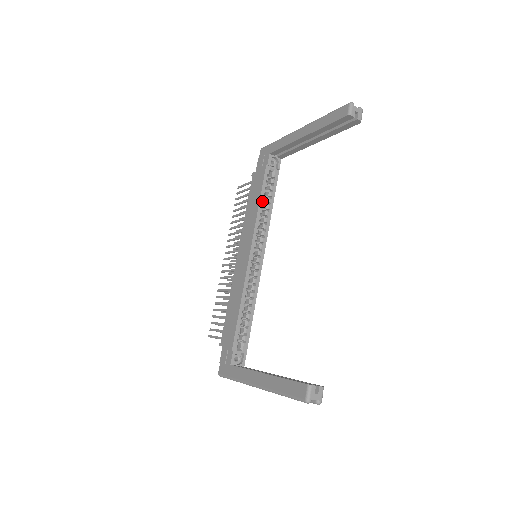
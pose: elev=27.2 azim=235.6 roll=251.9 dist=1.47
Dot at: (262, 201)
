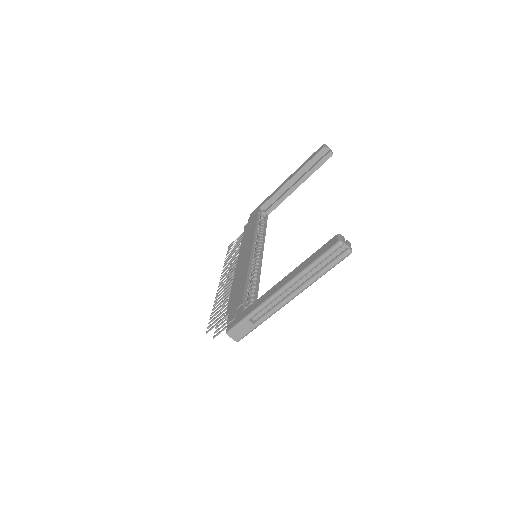
Dot at: occluded
